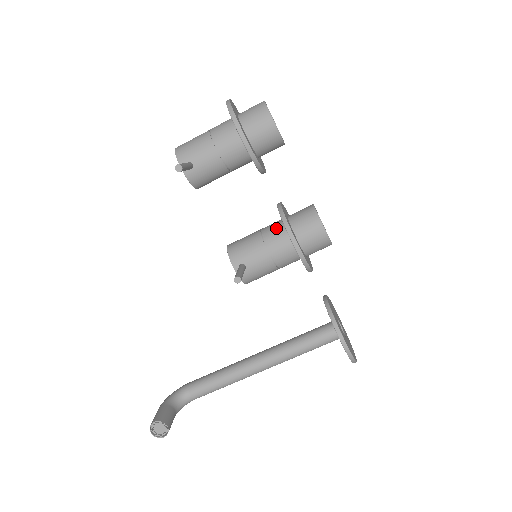
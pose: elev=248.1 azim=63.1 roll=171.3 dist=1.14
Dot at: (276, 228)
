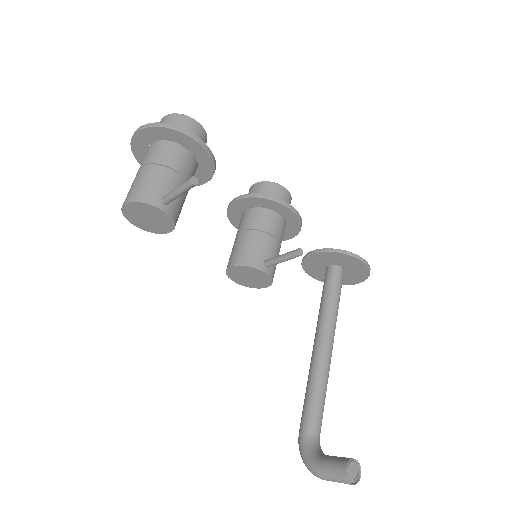
Dot at: (255, 215)
